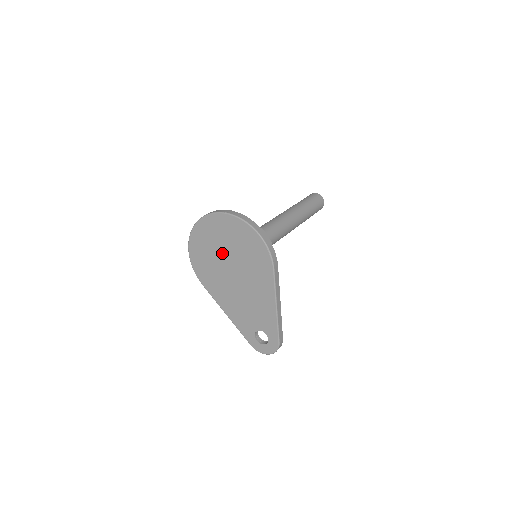
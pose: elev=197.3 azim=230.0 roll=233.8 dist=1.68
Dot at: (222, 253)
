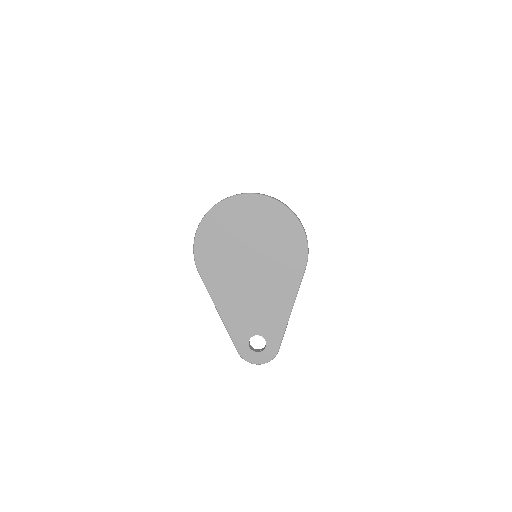
Dot at: (245, 240)
